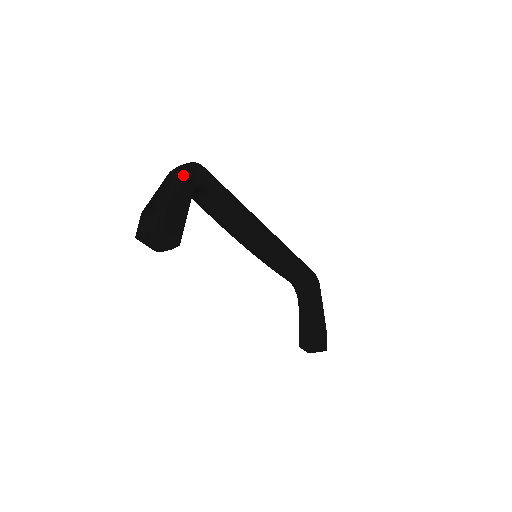
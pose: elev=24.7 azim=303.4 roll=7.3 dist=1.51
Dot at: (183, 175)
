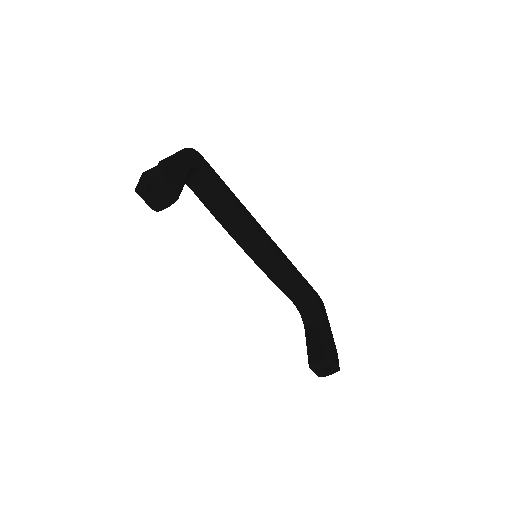
Dot at: (182, 151)
